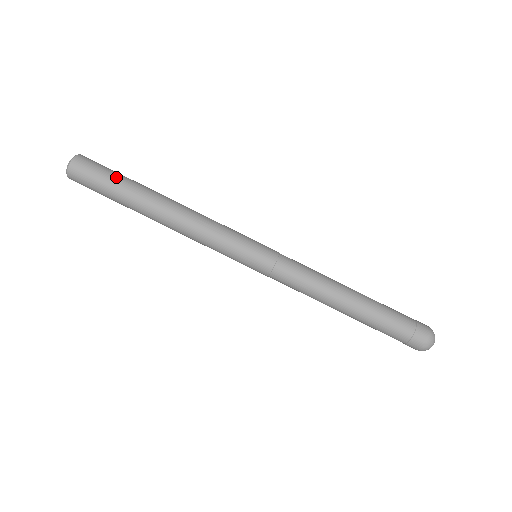
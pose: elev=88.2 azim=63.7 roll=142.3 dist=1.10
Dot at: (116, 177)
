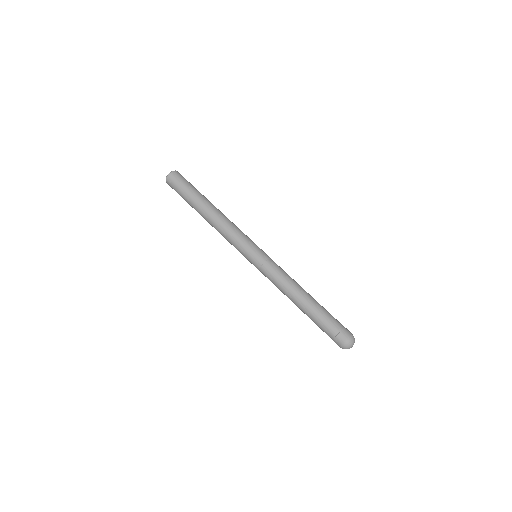
Dot at: (195, 188)
